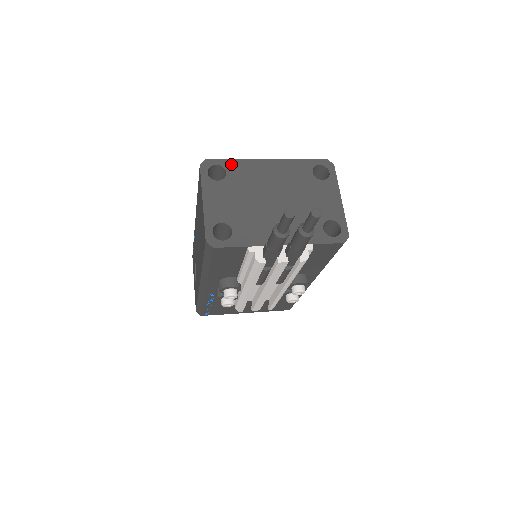
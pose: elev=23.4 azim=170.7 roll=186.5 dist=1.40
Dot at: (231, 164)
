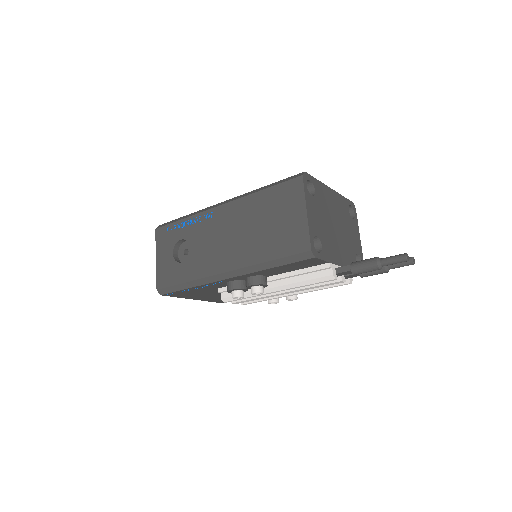
Dot at: (316, 183)
